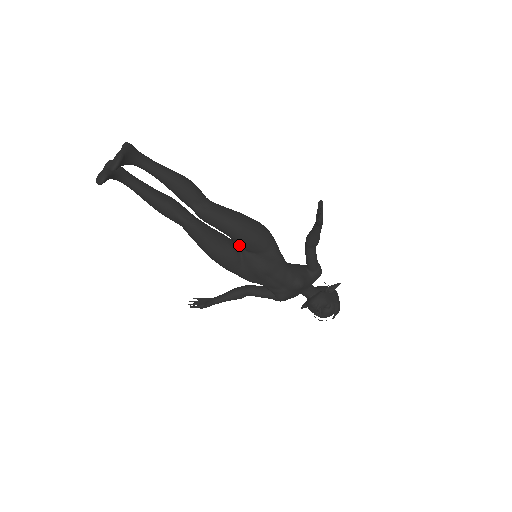
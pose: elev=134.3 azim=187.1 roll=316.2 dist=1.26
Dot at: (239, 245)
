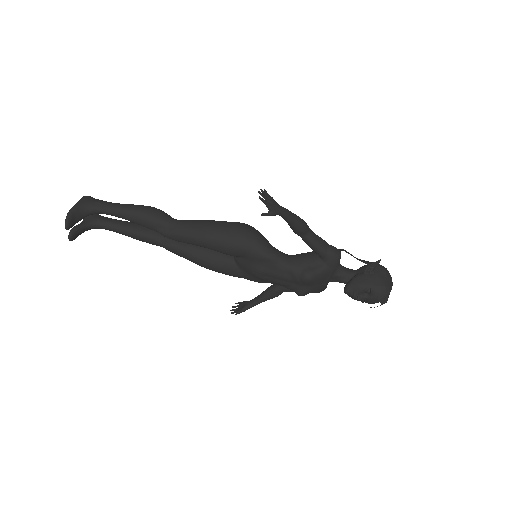
Dot at: (223, 253)
